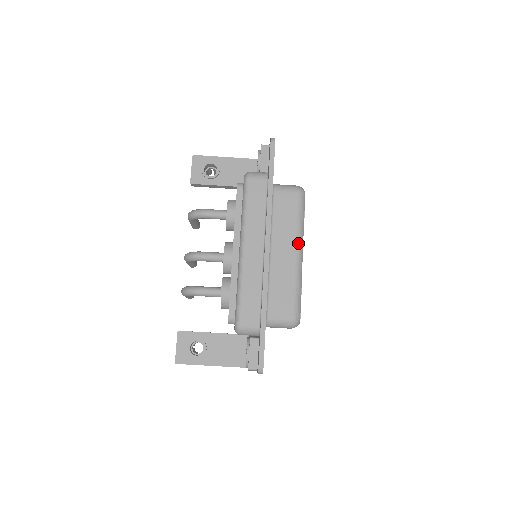
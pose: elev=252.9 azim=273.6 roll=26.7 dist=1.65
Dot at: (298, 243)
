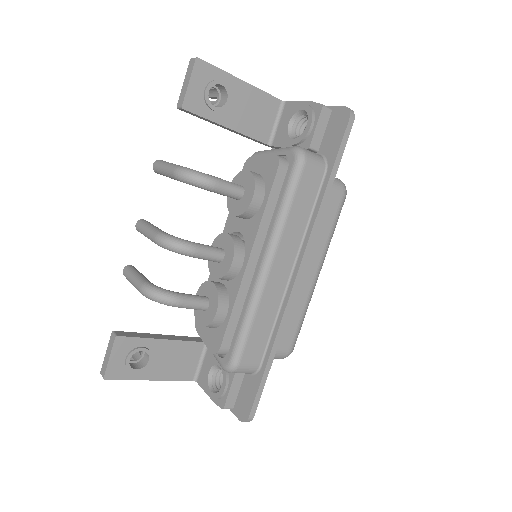
Dot at: (322, 262)
